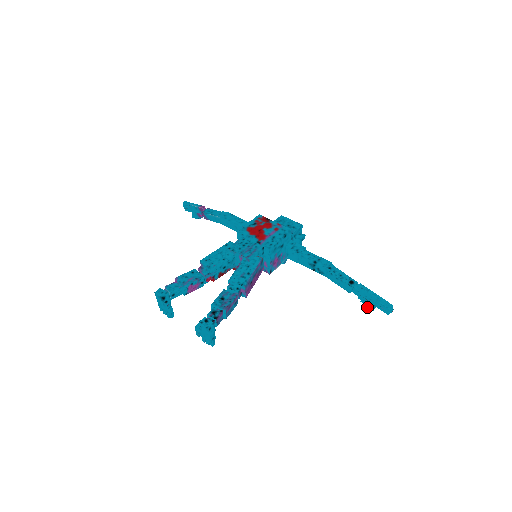
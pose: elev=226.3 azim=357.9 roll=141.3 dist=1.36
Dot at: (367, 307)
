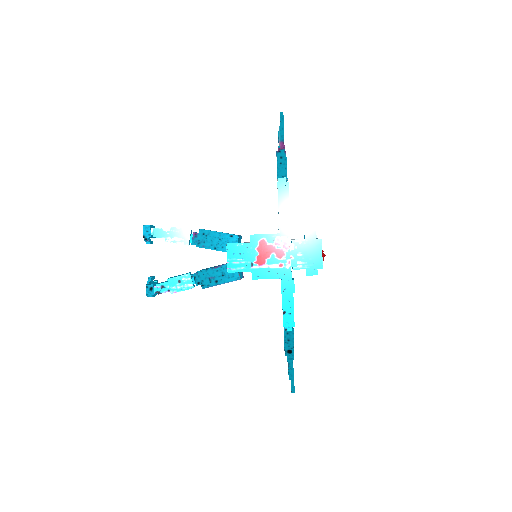
Dot at: occluded
